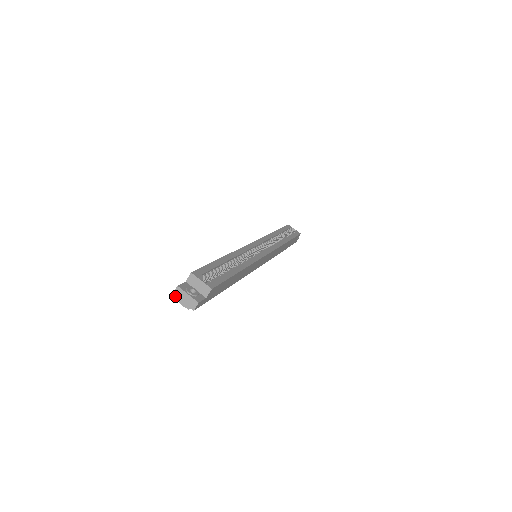
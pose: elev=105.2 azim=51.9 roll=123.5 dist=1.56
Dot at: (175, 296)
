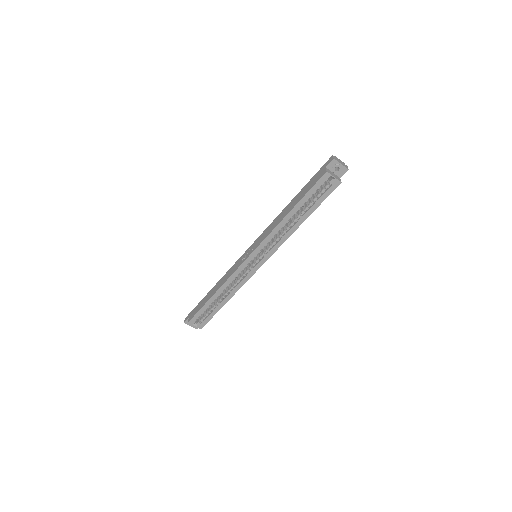
Dot at: occluded
